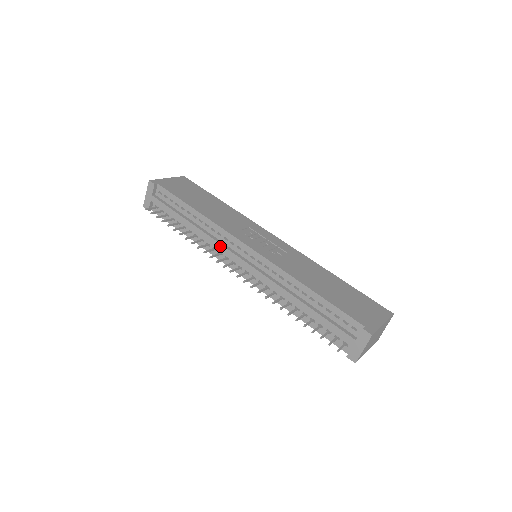
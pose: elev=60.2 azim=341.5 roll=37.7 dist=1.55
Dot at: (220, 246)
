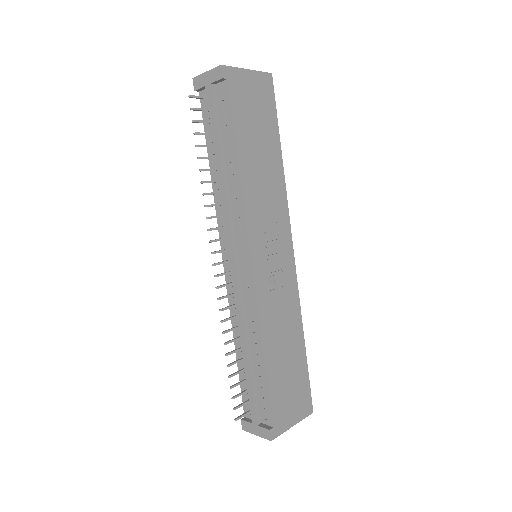
Dot at: (228, 226)
